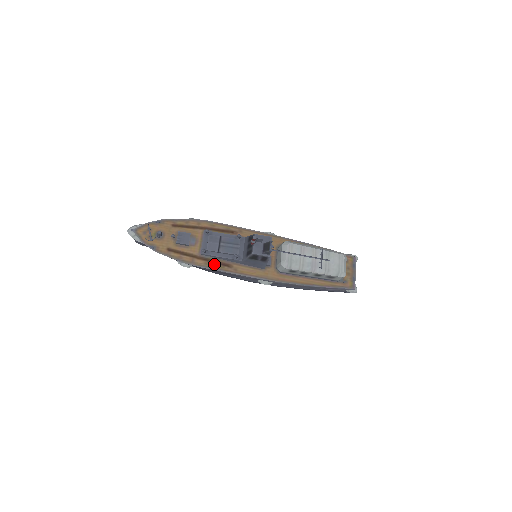
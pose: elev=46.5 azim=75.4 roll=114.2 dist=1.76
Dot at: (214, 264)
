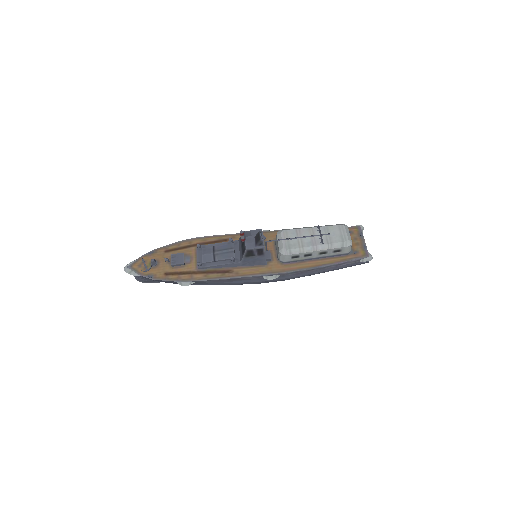
Dot at: (214, 274)
